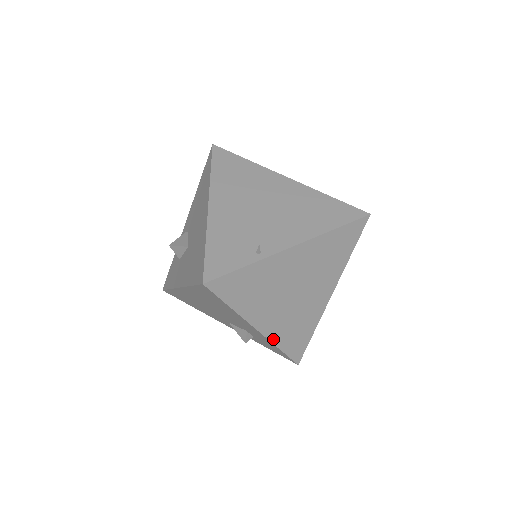
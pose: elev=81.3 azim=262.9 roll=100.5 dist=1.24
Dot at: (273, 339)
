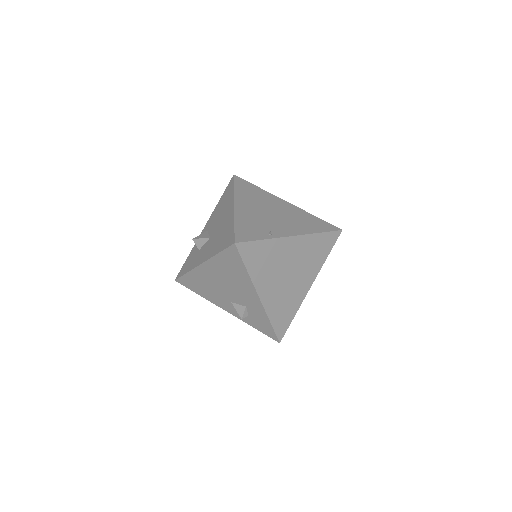
Dot at: (267, 310)
